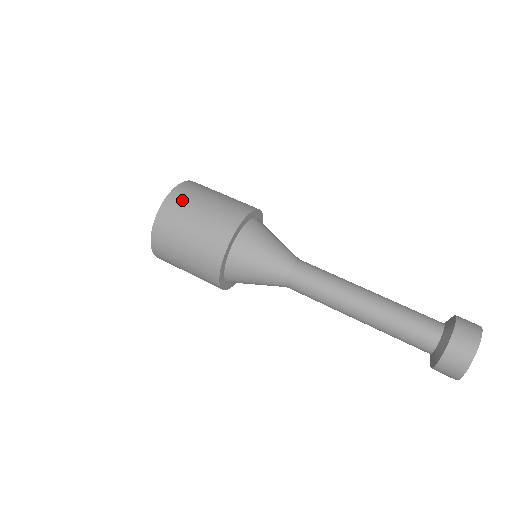
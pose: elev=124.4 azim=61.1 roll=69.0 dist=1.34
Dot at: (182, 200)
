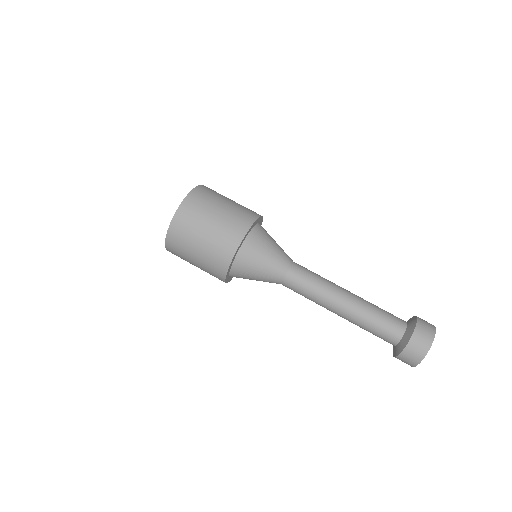
Dot at: (210, 192)
